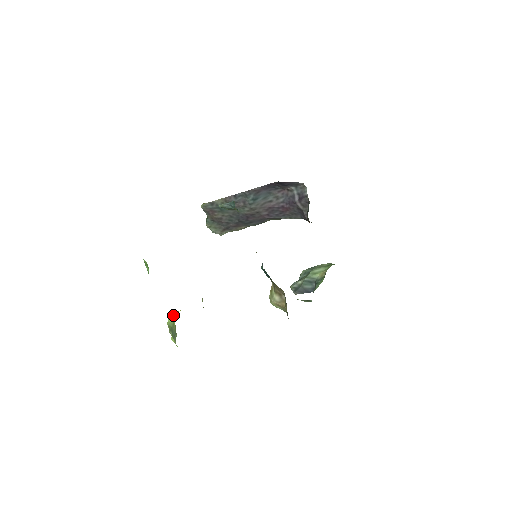
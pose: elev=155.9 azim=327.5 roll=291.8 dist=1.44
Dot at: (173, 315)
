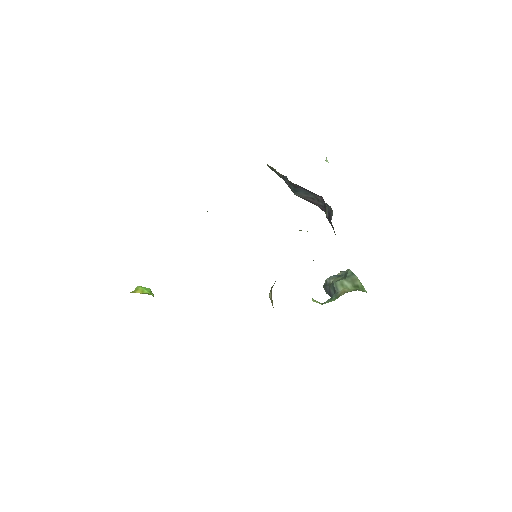
Dot at: (134, 291)
